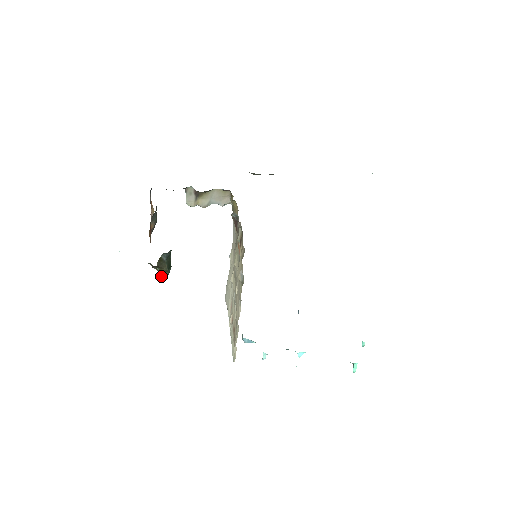
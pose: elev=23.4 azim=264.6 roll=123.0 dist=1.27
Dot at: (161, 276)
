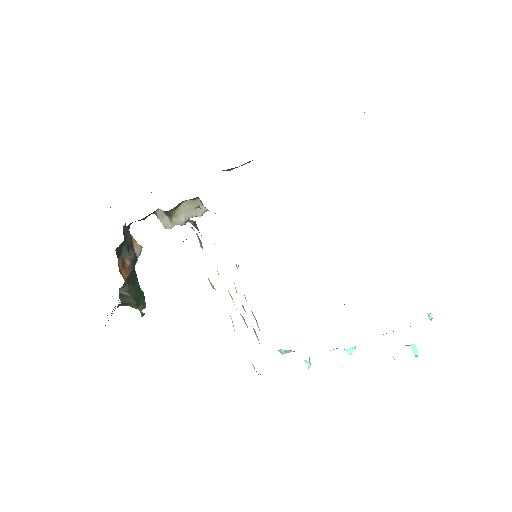
Dot at: (141, 311)
